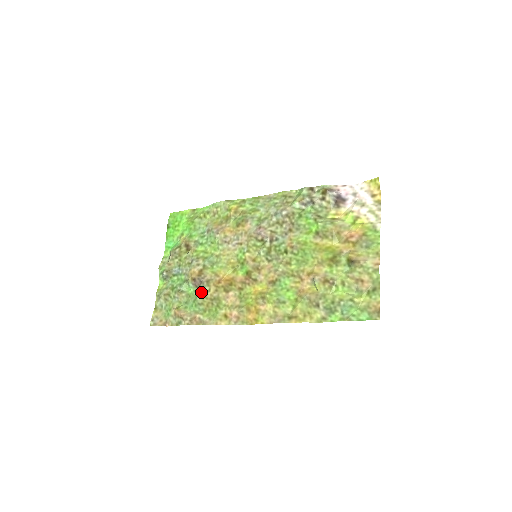
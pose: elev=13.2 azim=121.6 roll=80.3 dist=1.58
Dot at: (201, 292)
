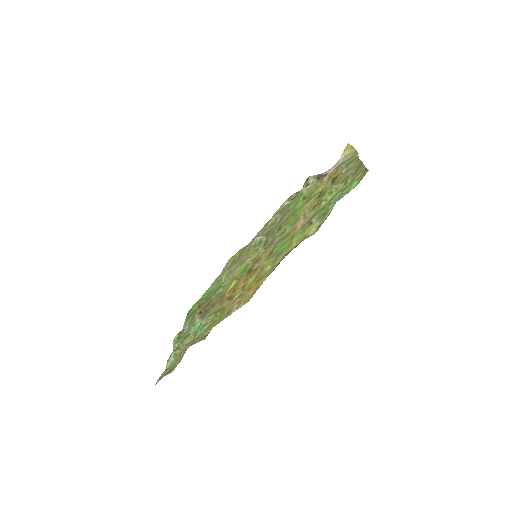
Dot at: (206, 315)
